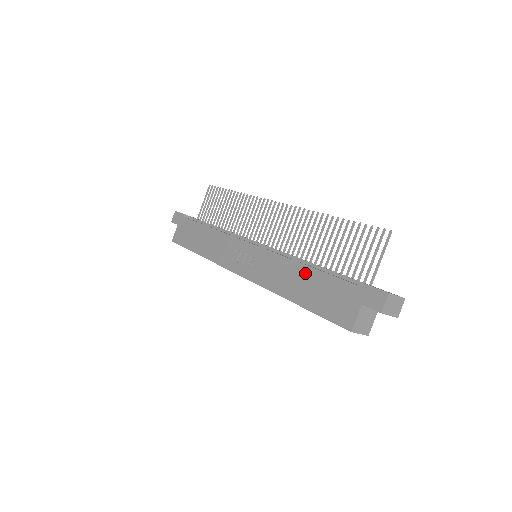
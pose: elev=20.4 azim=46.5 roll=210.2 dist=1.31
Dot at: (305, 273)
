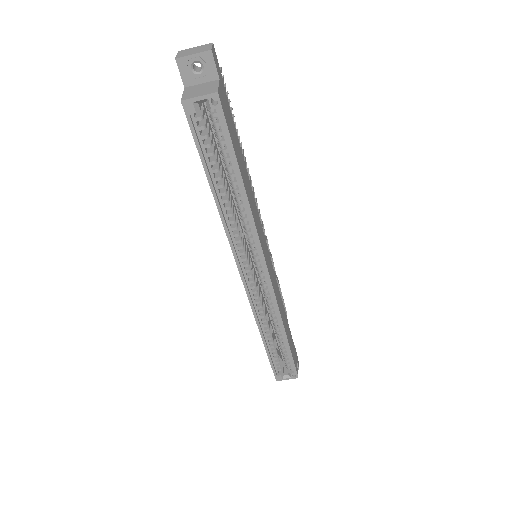
Dot at: occluded
